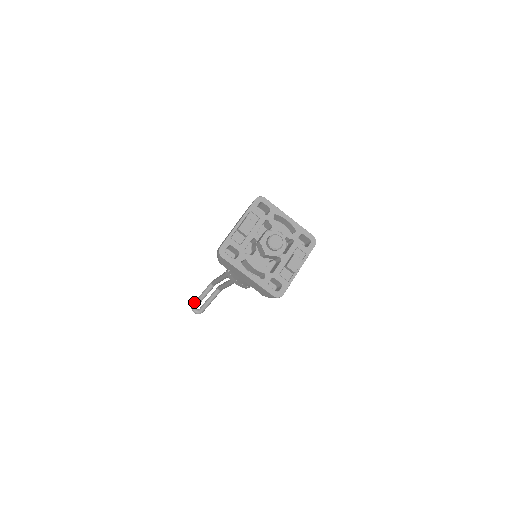
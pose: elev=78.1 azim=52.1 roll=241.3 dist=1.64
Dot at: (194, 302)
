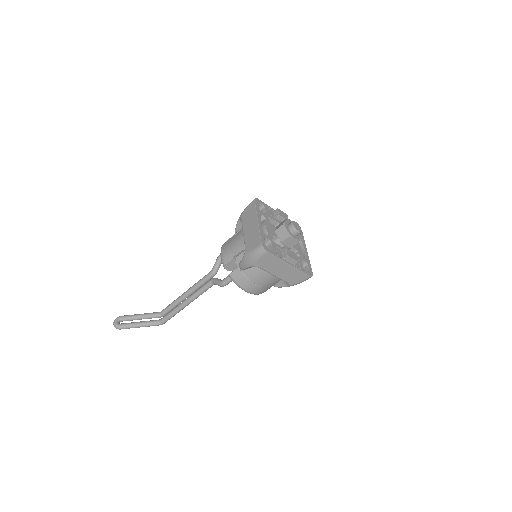
Dot at: (126, 315)
